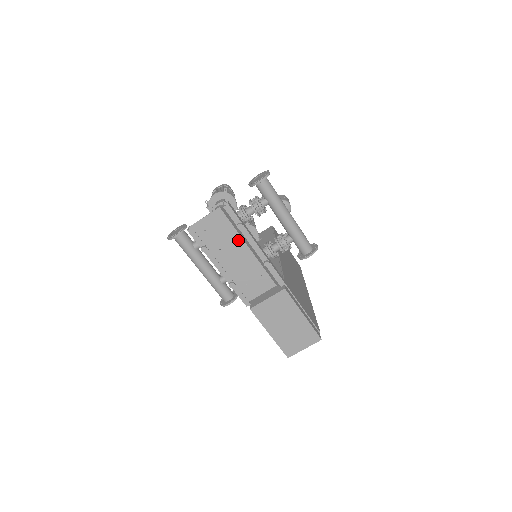
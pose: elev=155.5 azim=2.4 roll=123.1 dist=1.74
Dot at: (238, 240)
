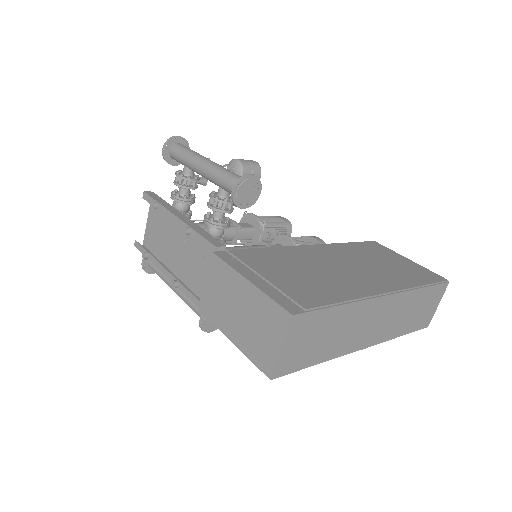
Dot at: (172, 227)
